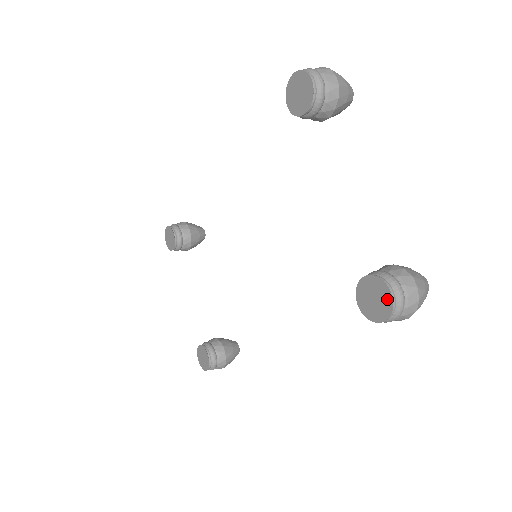
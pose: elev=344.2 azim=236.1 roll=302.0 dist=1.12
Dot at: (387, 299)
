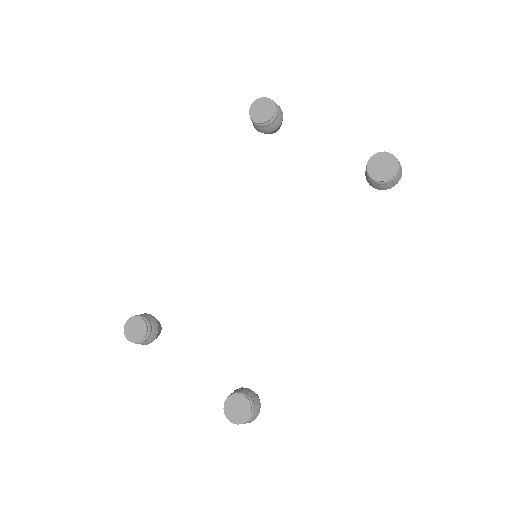
Dot at: (390, 158)
